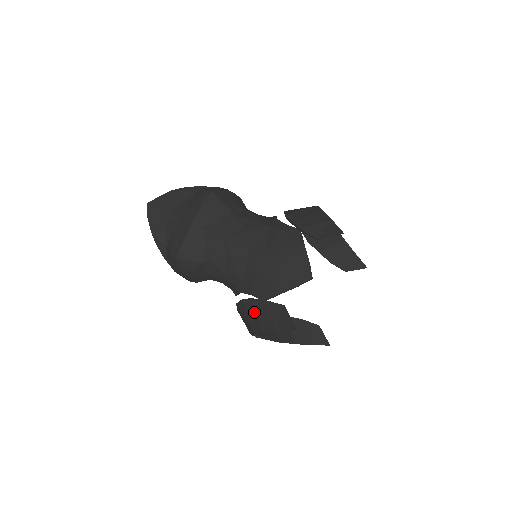
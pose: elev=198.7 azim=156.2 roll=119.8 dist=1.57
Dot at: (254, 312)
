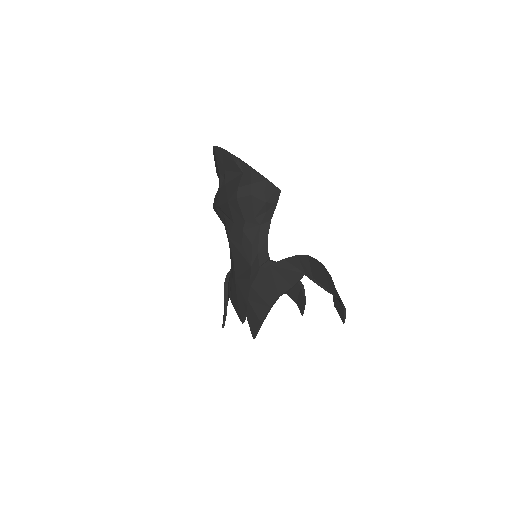
Dot at: occluded
